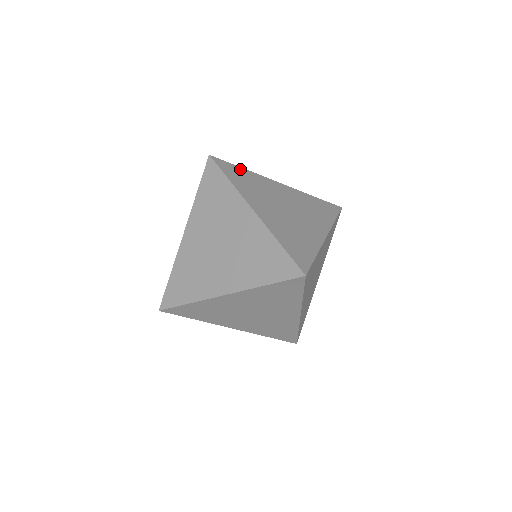
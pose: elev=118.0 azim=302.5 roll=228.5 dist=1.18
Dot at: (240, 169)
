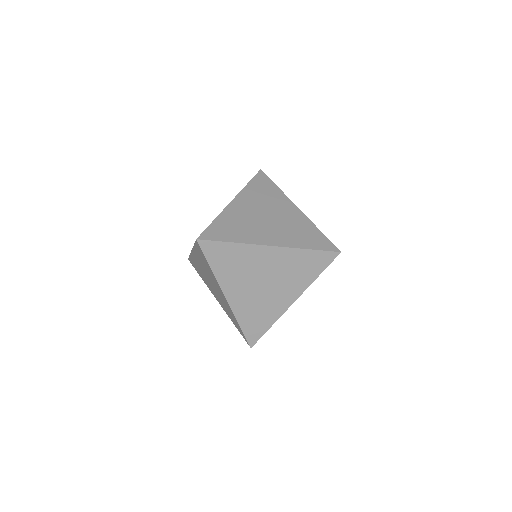
Dot at: (216, 224)
